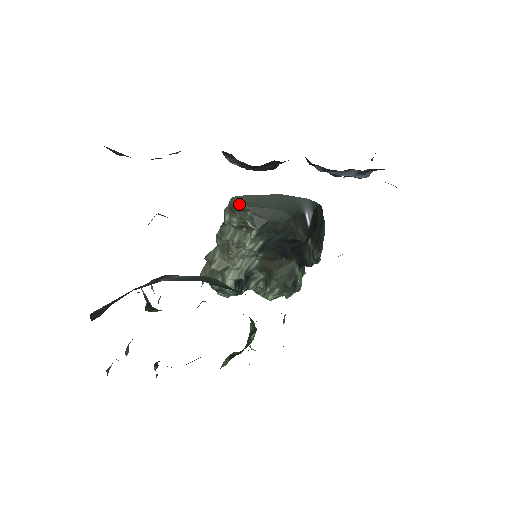
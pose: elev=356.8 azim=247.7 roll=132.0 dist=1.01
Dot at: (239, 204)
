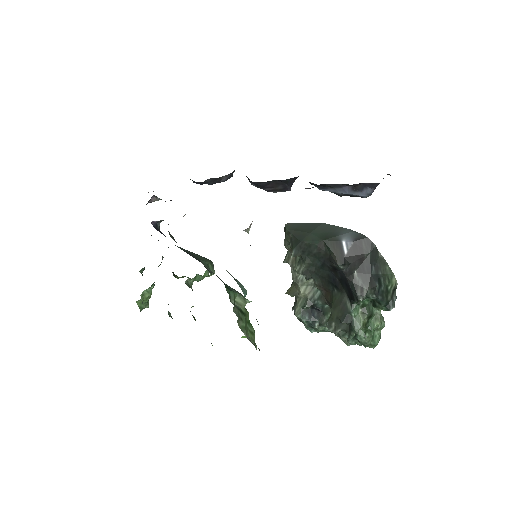
Dot at: (286, 228)
